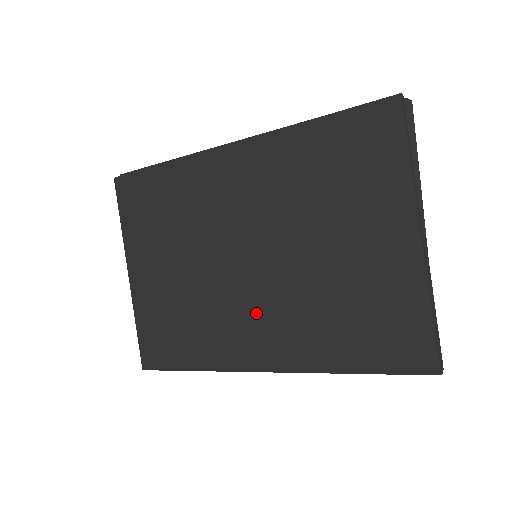
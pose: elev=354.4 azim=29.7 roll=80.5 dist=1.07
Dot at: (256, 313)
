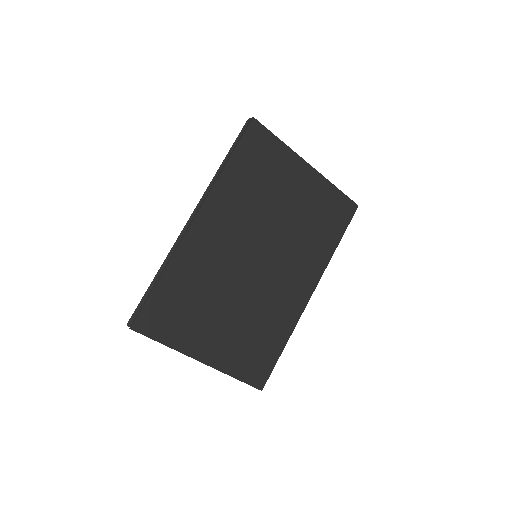
Dot at: (285, 277)
